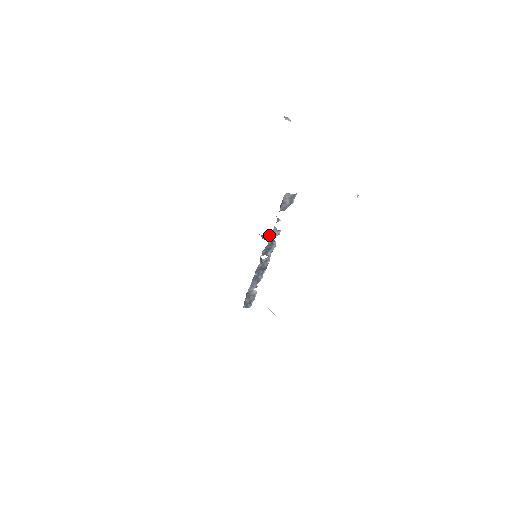
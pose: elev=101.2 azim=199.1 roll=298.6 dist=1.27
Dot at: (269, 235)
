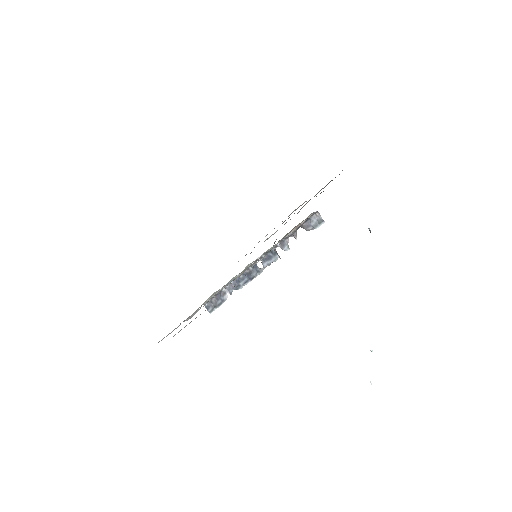
Dot at: (279, 243)
